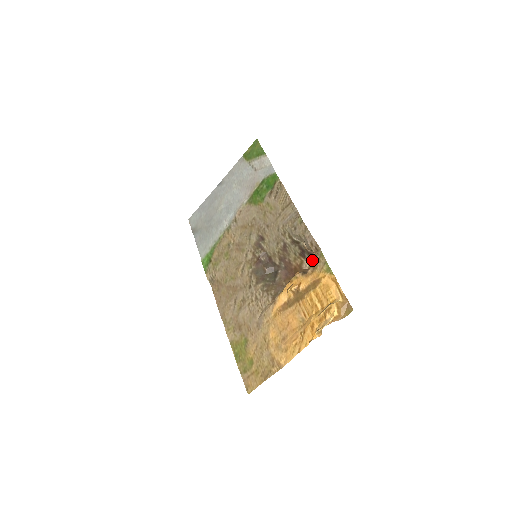
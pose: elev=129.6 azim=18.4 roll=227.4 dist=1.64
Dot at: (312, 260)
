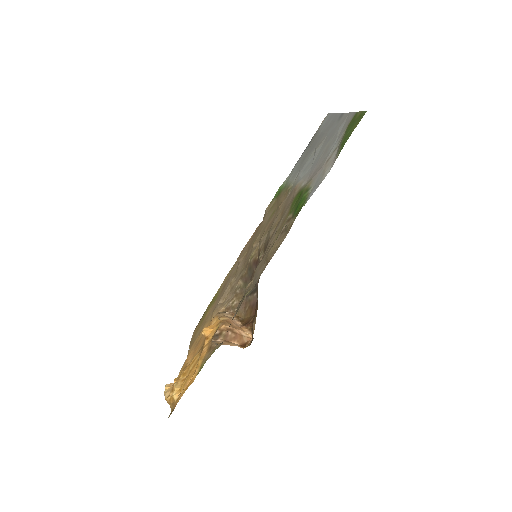
Dot at: (252, 331)
